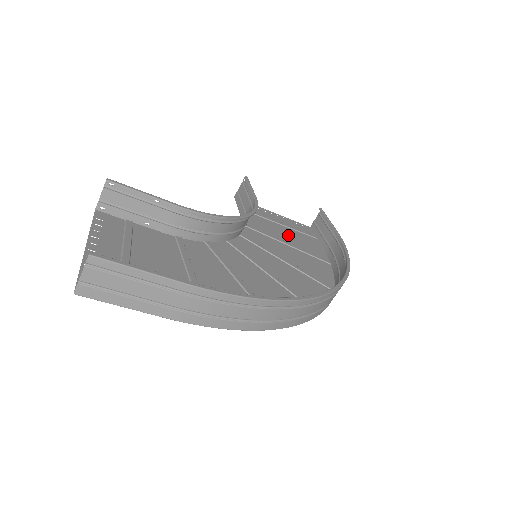
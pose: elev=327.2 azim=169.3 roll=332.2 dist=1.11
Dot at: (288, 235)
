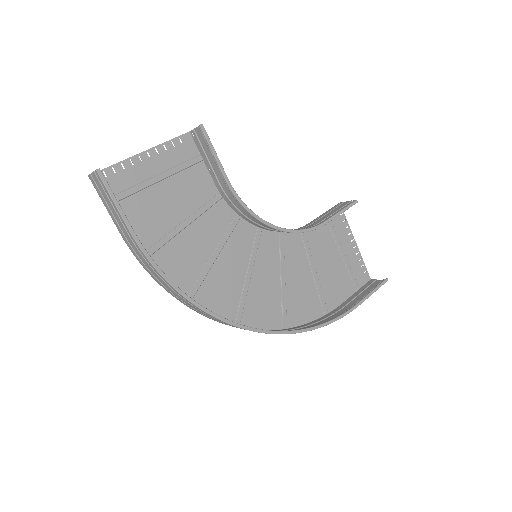
Dot at: (330, 266)
